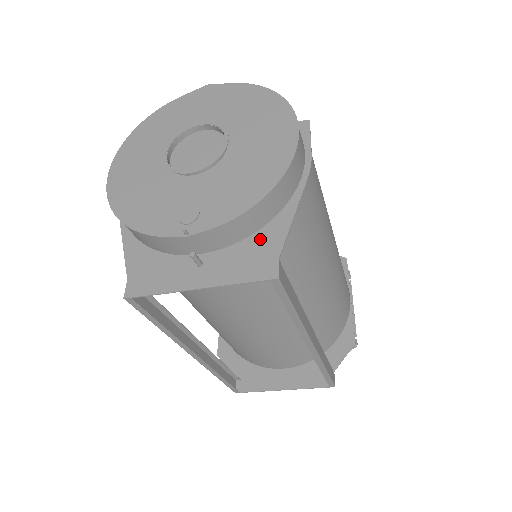
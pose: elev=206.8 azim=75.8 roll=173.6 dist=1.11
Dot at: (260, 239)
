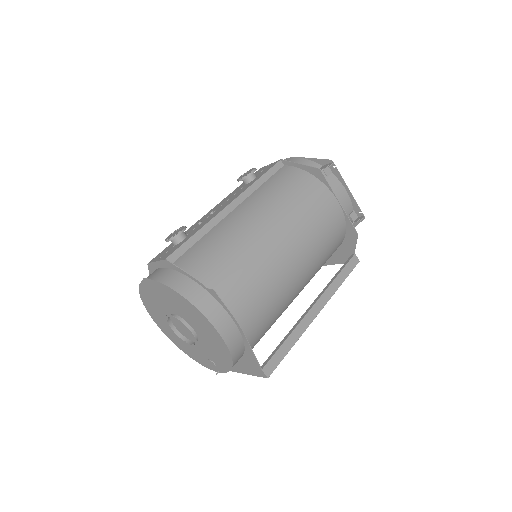
Dot at: (247, 359)
